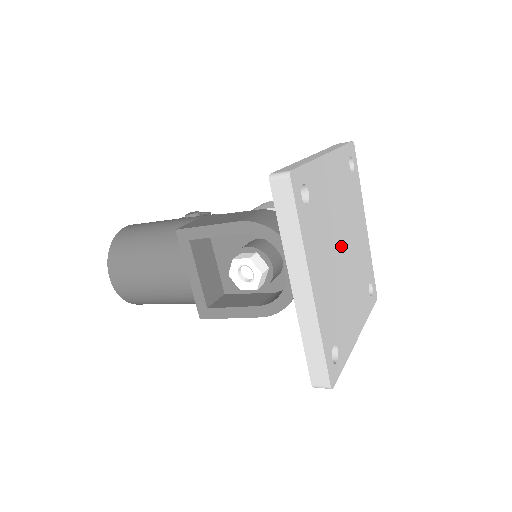
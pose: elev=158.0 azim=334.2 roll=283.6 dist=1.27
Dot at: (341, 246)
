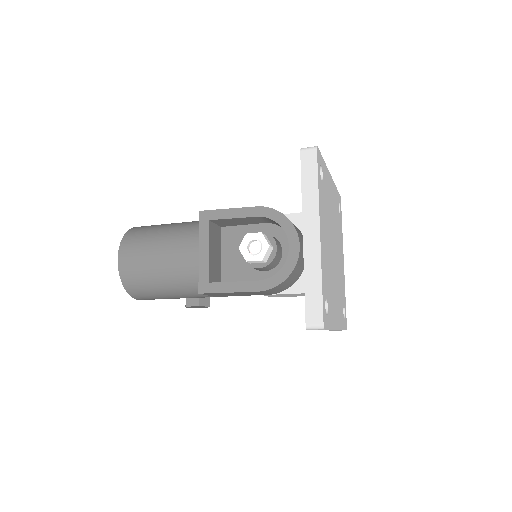
Dot at: (333, 244)
